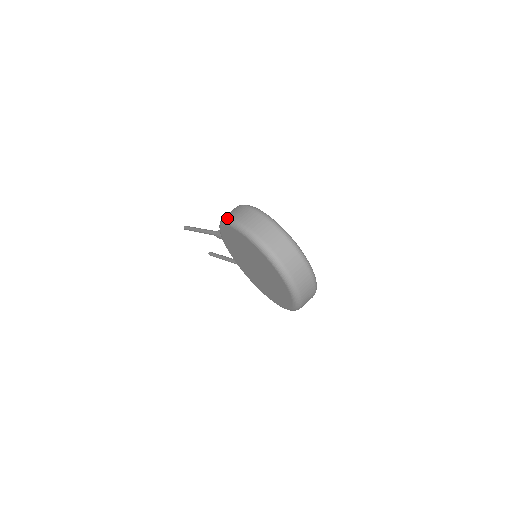
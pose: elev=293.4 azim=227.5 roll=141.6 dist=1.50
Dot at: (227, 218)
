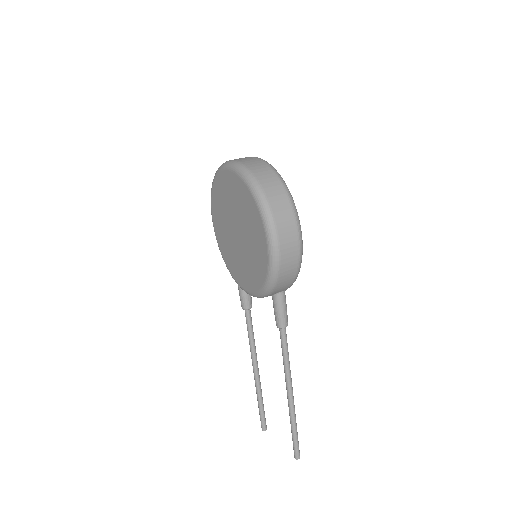
Dot at: occluded
